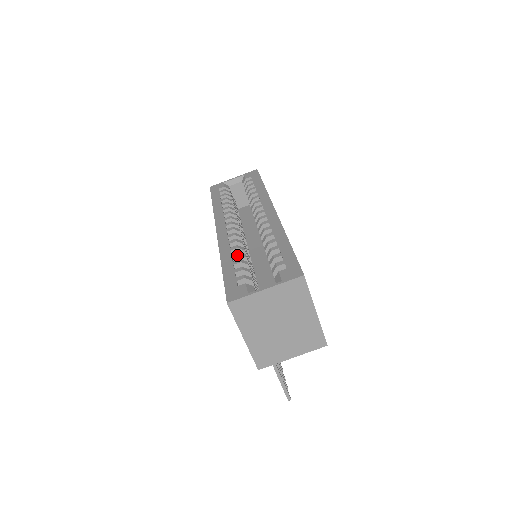
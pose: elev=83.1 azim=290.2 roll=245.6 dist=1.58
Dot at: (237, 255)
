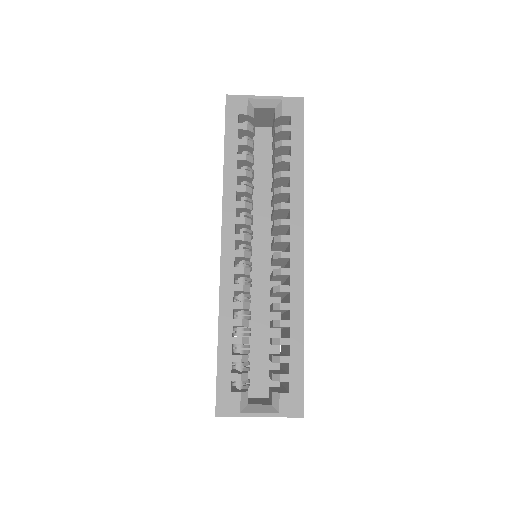
Dot at: (240, 326)
